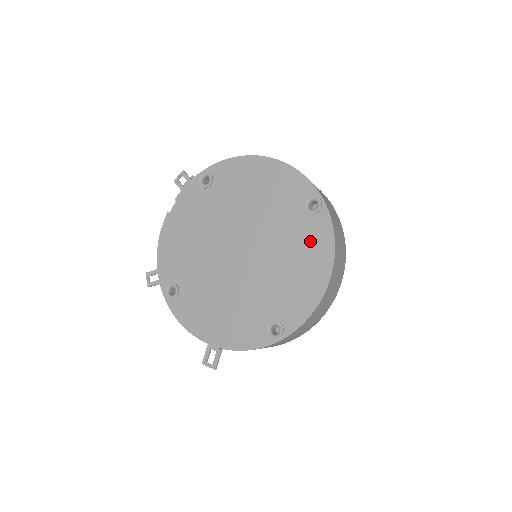
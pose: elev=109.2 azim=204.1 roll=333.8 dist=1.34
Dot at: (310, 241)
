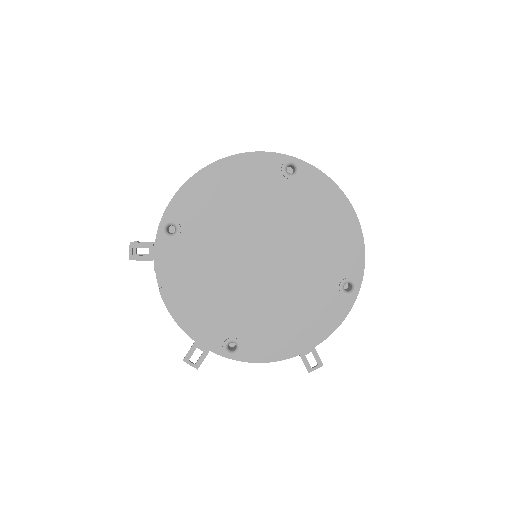
Dot at: (315, 198)
